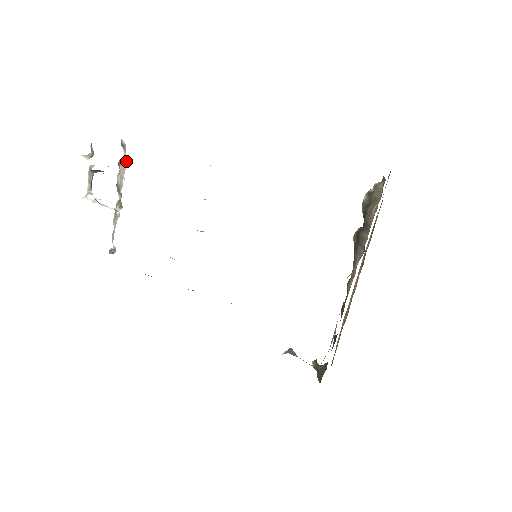
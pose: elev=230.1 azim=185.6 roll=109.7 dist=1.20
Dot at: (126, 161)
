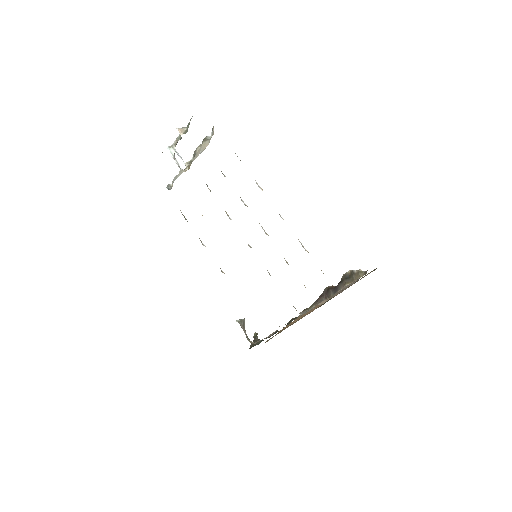
Dot at: (208, 144)
